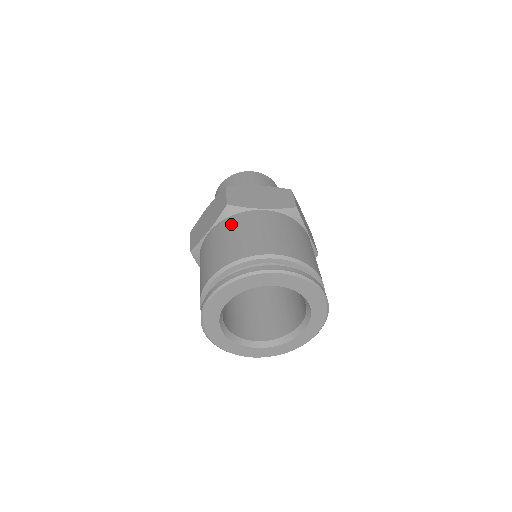
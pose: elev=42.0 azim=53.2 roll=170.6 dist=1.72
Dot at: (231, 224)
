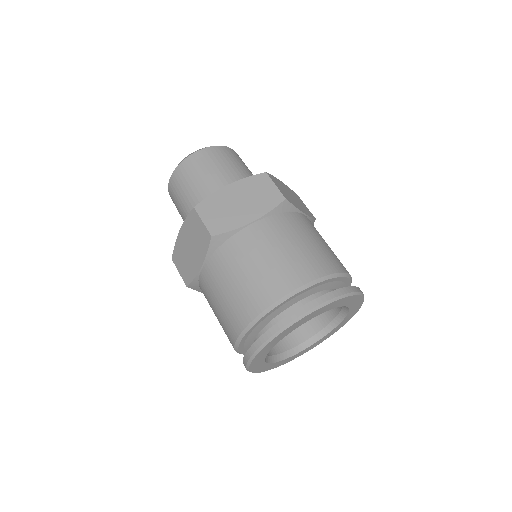
Dot at: (228, 258)
